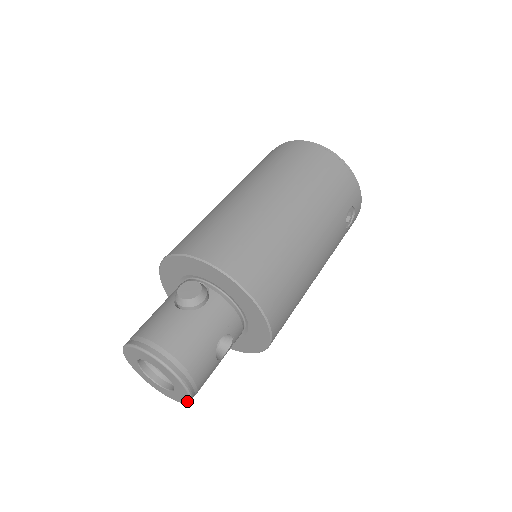
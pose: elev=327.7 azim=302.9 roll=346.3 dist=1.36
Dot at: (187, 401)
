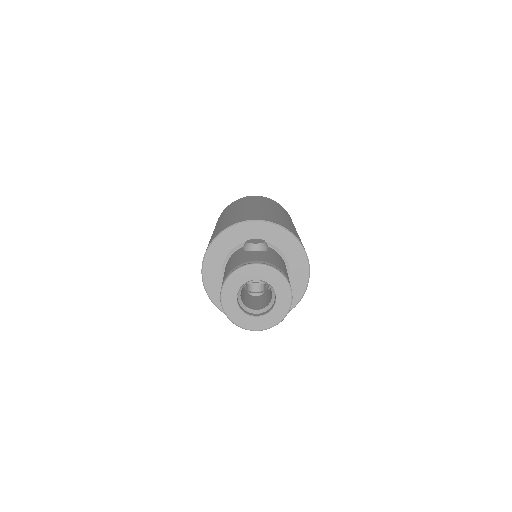
Dot at: (285, 314)
